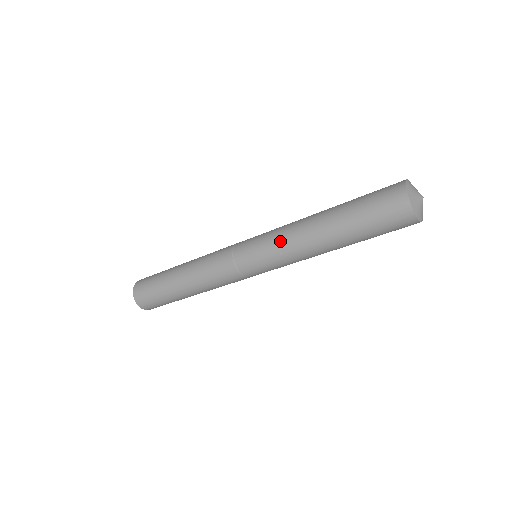
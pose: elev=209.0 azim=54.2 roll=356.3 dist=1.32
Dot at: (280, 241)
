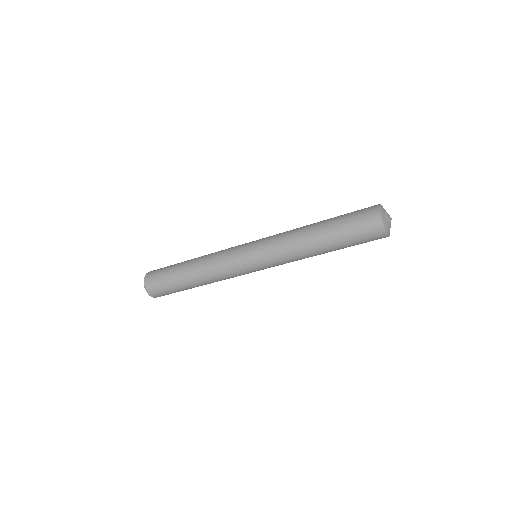
Dot at: (279, 243)
